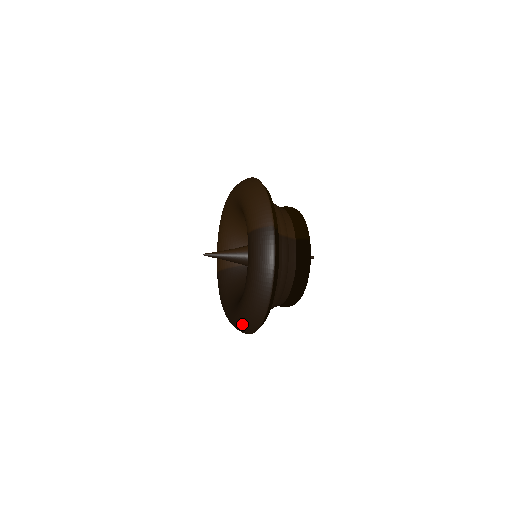
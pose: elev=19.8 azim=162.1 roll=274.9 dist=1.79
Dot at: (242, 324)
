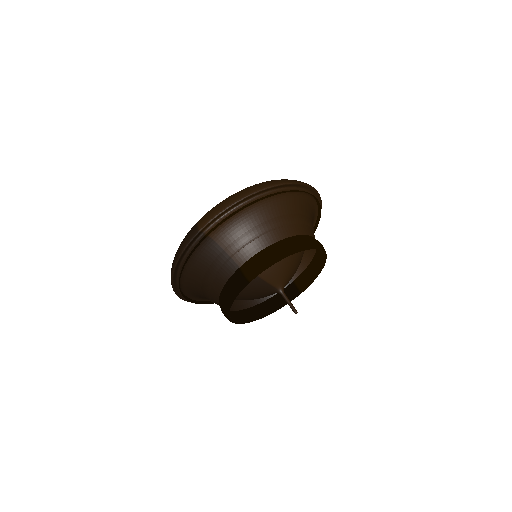
Dot at: occluded
